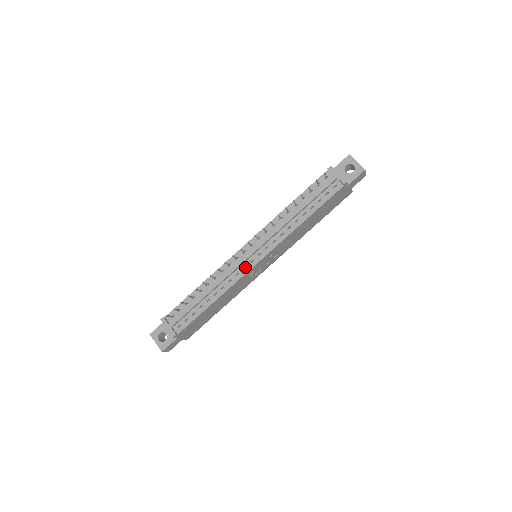
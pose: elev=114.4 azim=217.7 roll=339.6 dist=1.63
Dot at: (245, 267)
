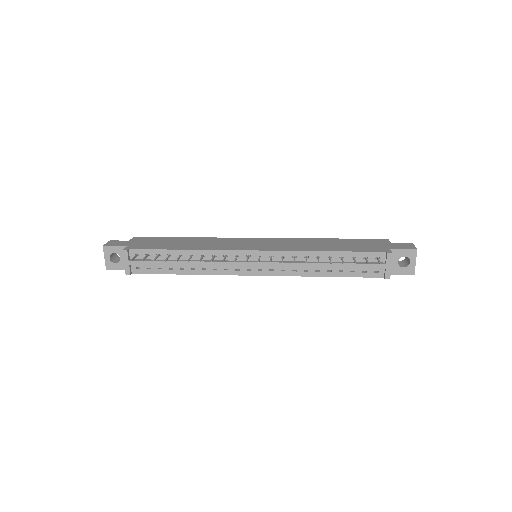
Dot at: (238, 267)
